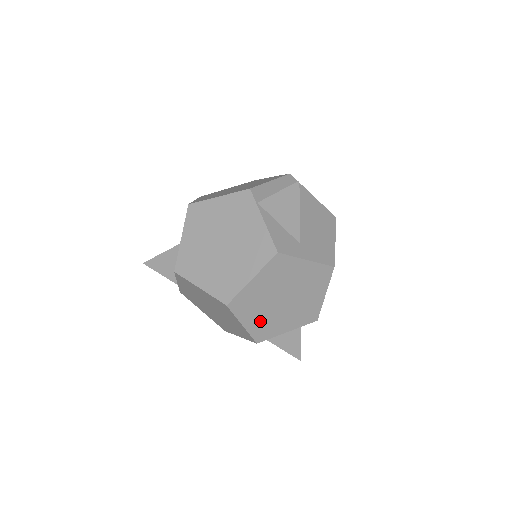
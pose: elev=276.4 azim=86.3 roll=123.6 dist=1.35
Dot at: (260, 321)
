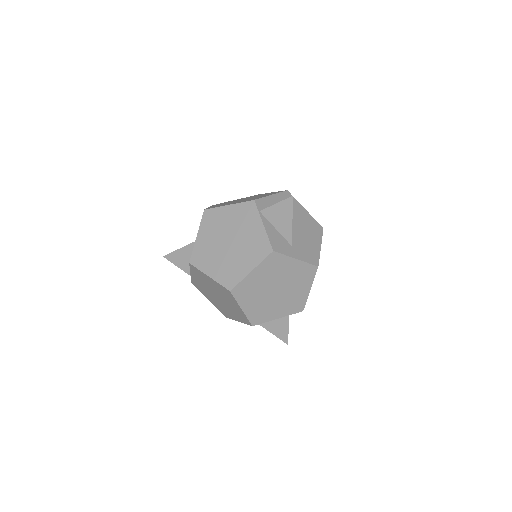
Dot at: (256, 307)
